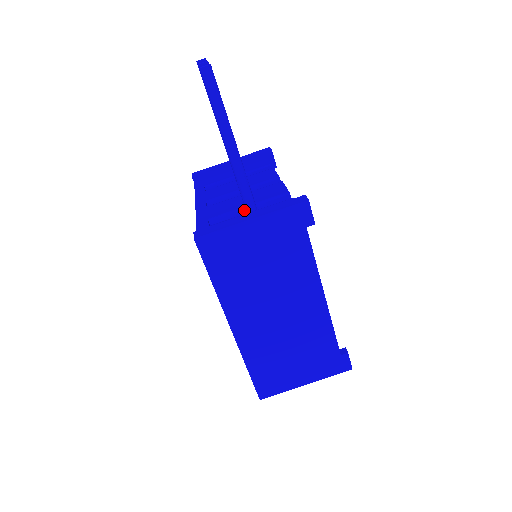
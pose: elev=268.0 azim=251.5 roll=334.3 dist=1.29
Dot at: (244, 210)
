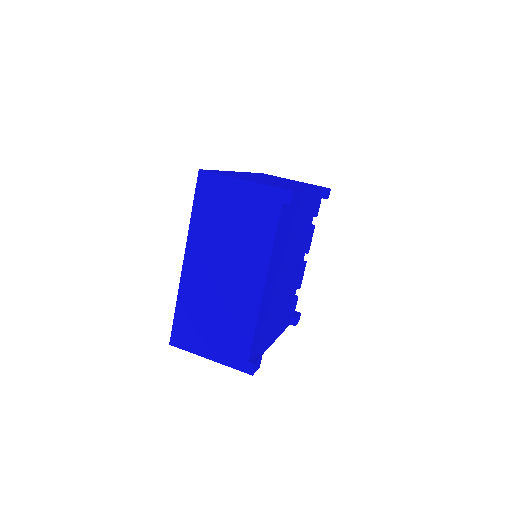
Dot at: occluded
